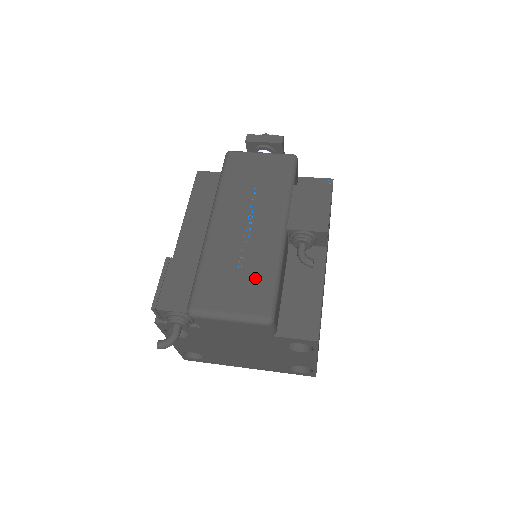
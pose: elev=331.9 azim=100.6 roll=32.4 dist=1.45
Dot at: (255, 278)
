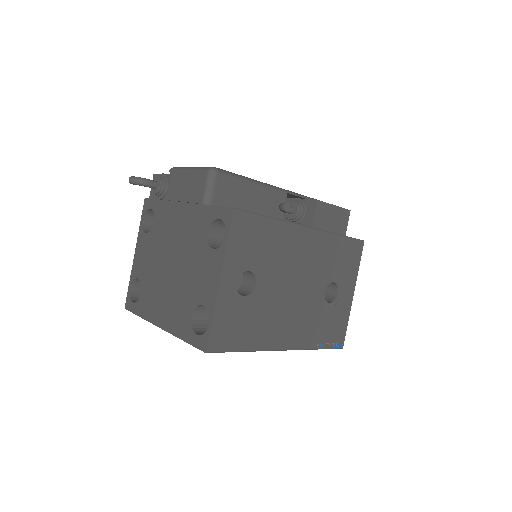
Dot at: occluded
